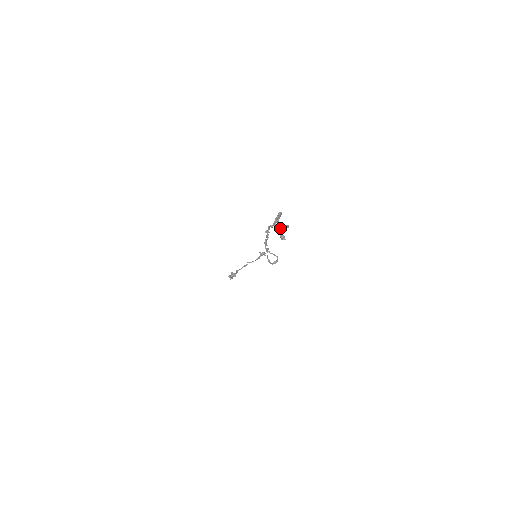
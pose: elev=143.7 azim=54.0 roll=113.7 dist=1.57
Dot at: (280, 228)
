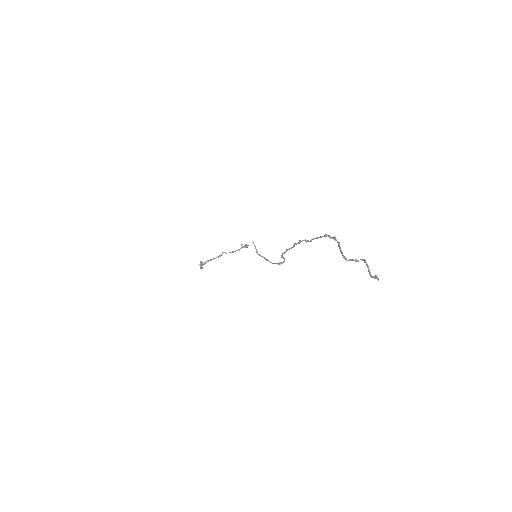
Dot at: (352, 260)
